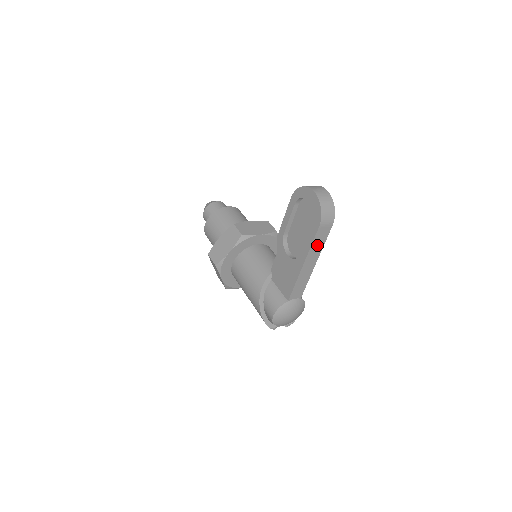
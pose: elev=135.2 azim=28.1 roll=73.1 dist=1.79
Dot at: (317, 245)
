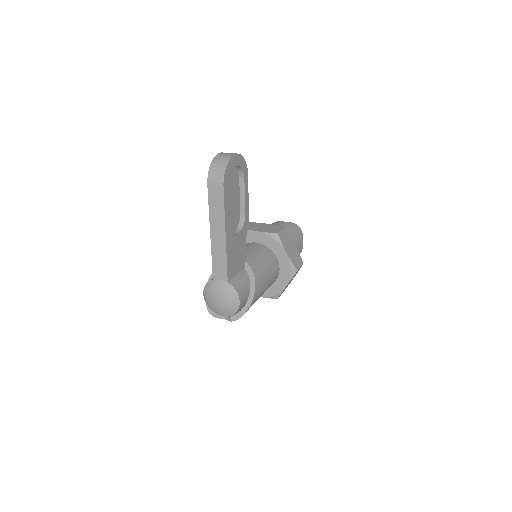
Dot at: (216, 209)
